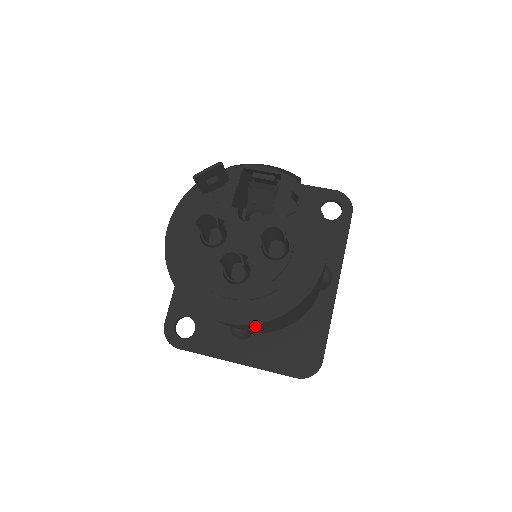
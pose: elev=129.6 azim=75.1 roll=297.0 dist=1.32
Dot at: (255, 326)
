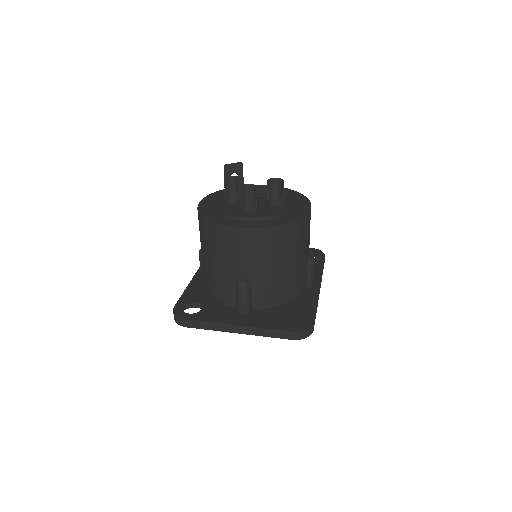
Dot at: (261, 245)
